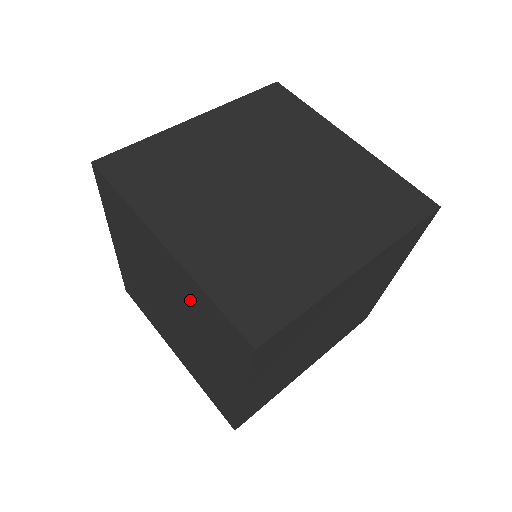
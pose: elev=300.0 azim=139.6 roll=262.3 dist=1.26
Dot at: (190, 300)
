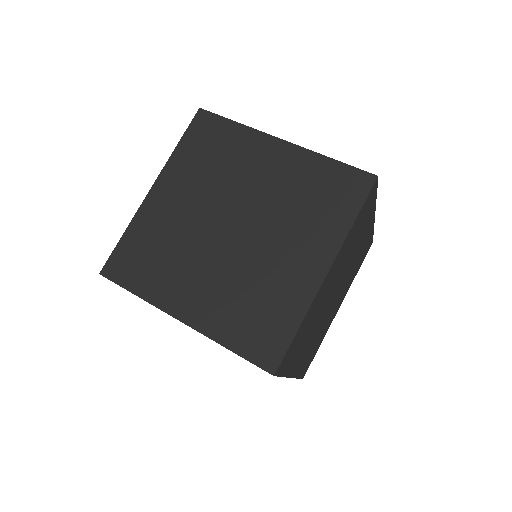
Dot at: occluded
